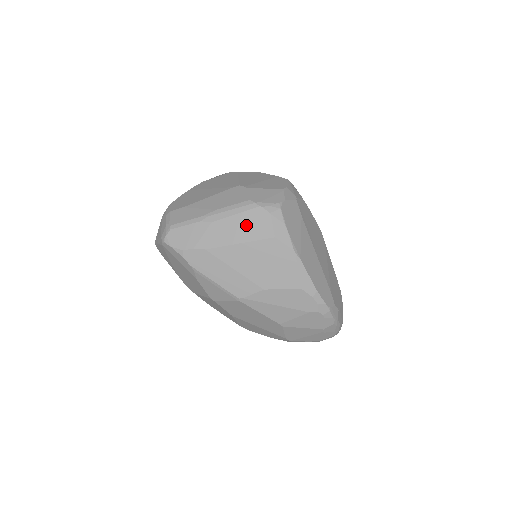
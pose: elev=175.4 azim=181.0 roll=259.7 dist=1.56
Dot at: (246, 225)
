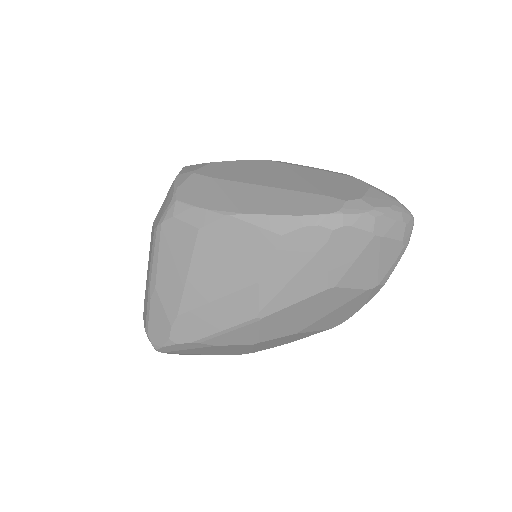
Dot at: (173, 253)
